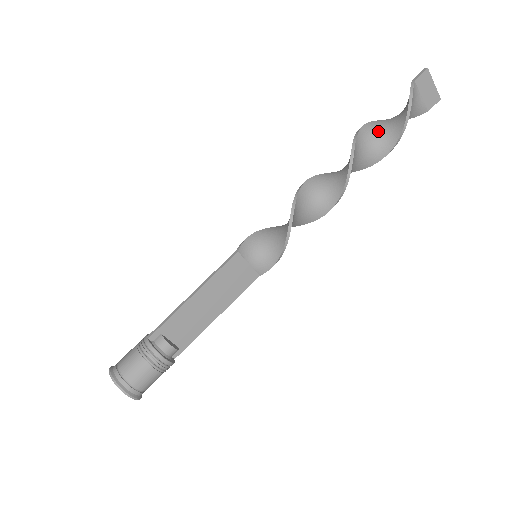
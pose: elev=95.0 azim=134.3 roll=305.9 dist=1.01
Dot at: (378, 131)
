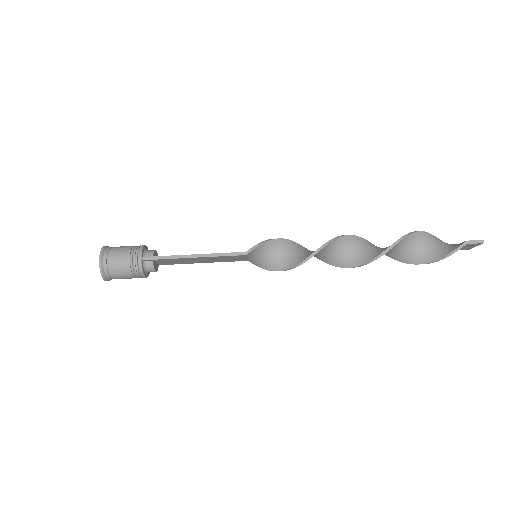
Dot at: (410, 246)
